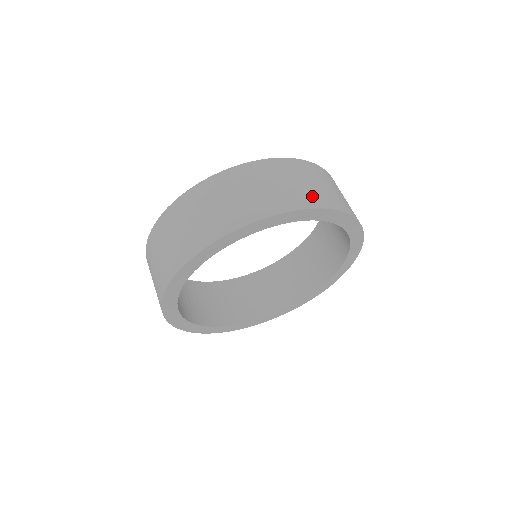
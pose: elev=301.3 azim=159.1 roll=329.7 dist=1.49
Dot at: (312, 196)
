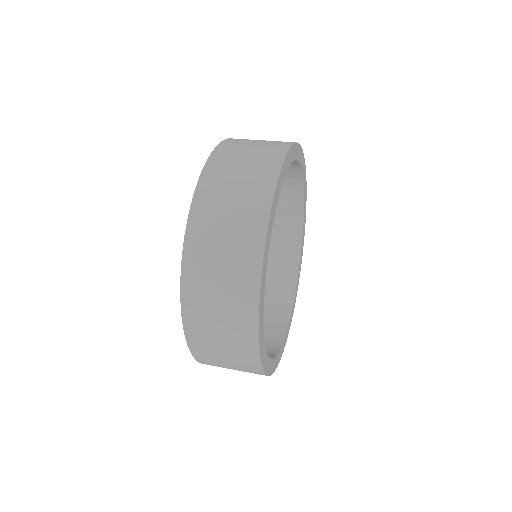
Dot at: (280, 141)
